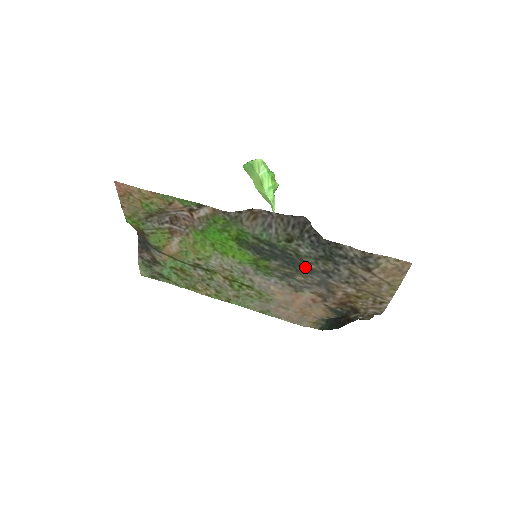
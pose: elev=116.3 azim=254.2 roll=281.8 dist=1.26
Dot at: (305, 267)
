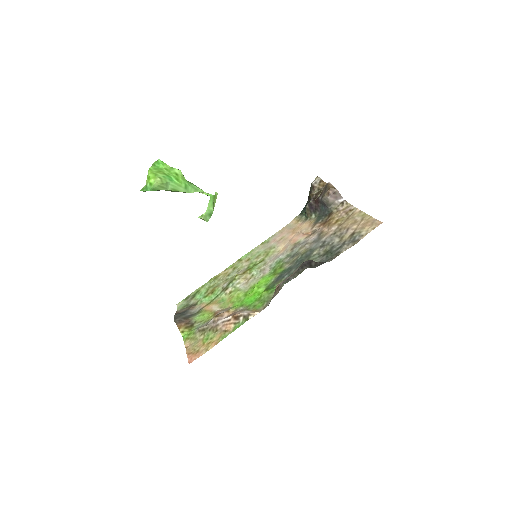
Dot at: (309, 254)
